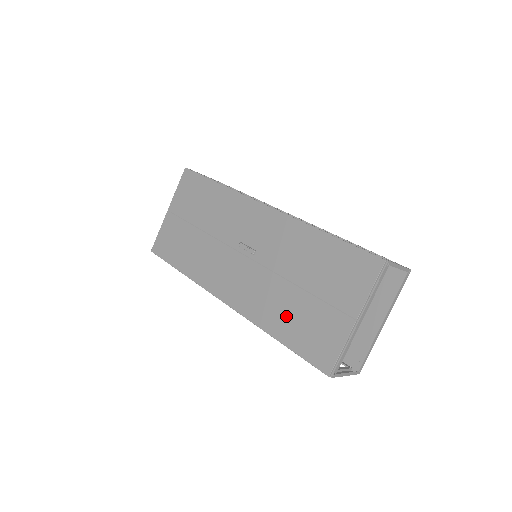
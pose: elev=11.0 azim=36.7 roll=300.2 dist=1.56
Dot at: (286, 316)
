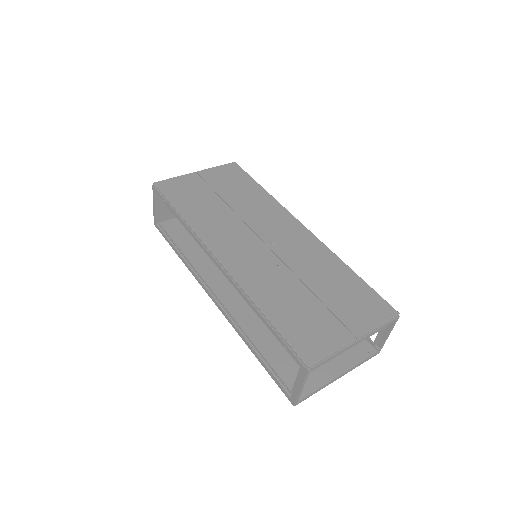
Dot at: (284, 301)
